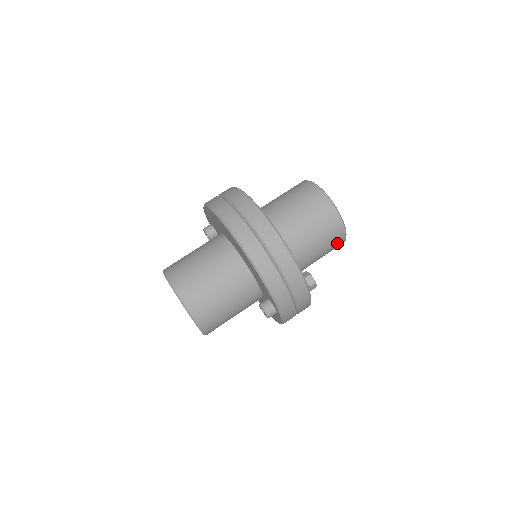
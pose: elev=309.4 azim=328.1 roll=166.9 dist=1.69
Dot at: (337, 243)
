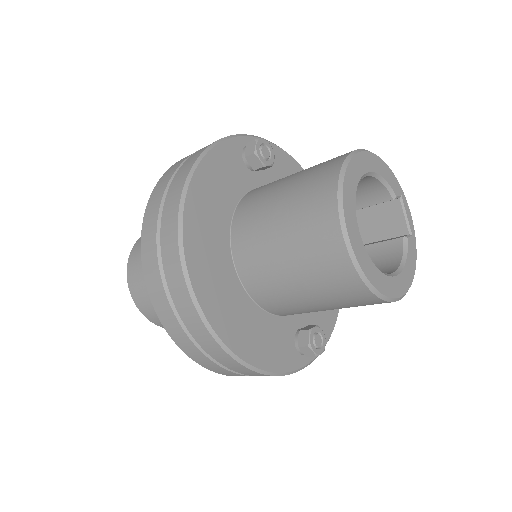
Dot at: occluded
